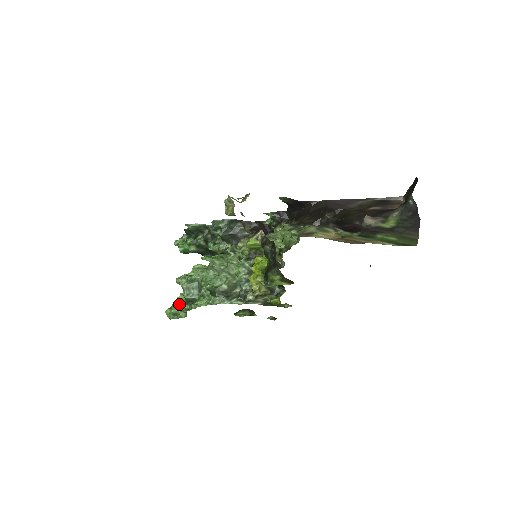
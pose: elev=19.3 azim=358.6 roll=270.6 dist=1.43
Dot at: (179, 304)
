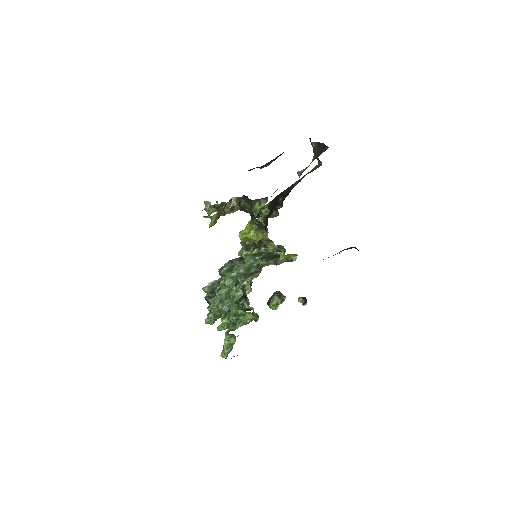
Dot at: (221, 320)
